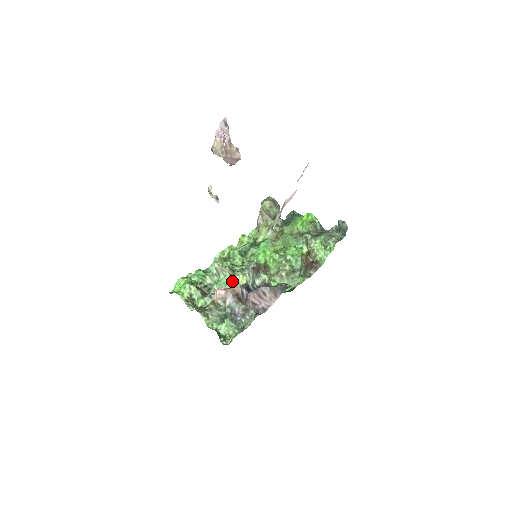
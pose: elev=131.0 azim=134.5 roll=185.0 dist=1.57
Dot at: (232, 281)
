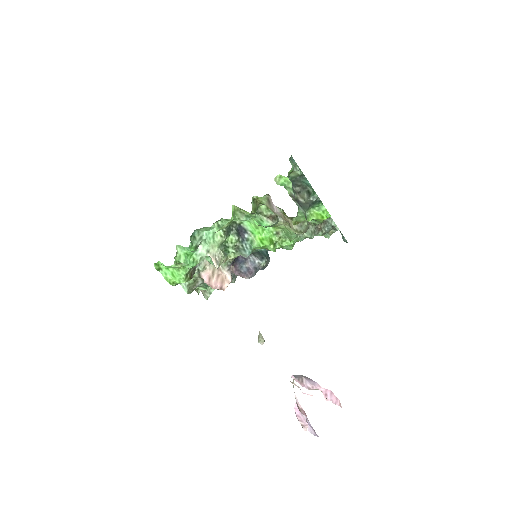
Dot at: occluded
